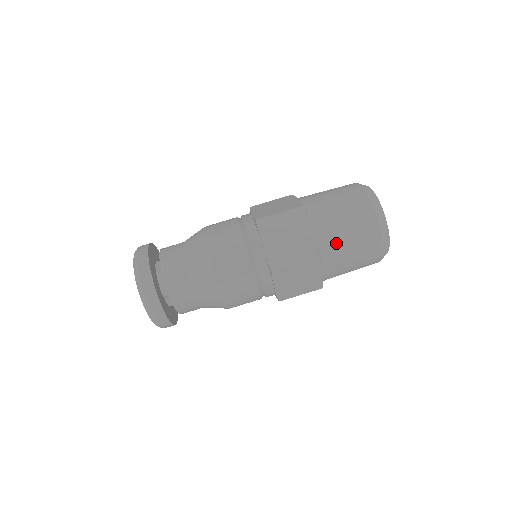
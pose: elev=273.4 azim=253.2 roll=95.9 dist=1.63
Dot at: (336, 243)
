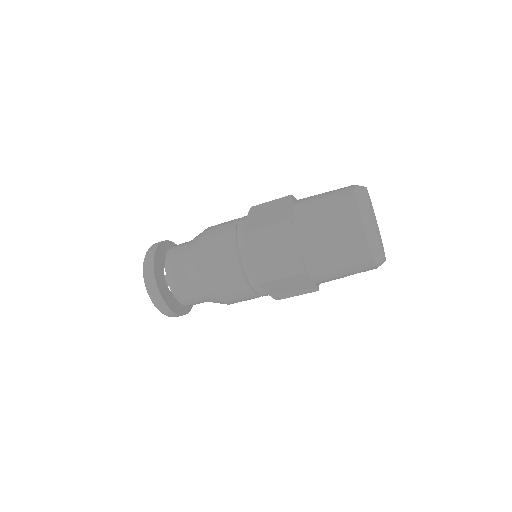
Dot at: (322, 258)
